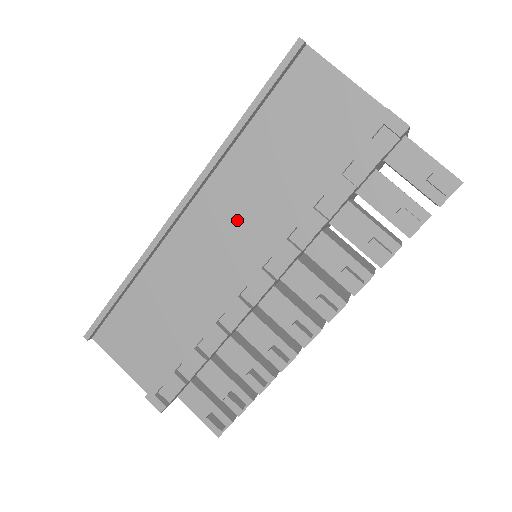
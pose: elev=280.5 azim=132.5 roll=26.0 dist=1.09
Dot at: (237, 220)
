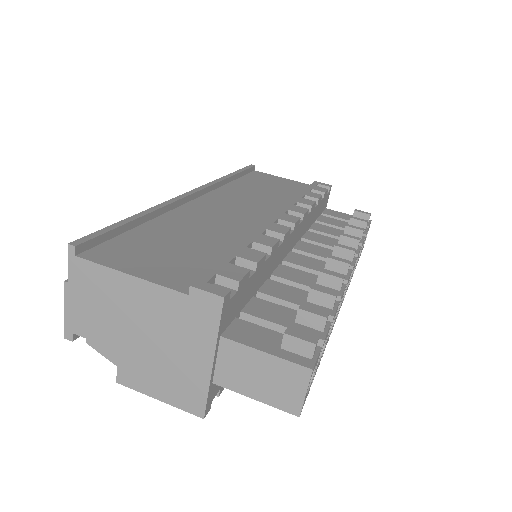
Dot at: (246, 203)
